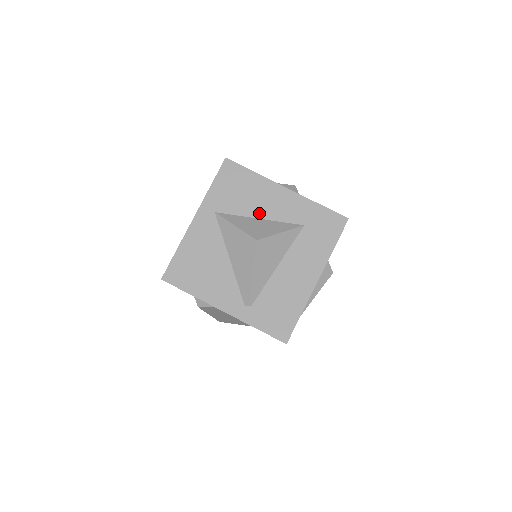
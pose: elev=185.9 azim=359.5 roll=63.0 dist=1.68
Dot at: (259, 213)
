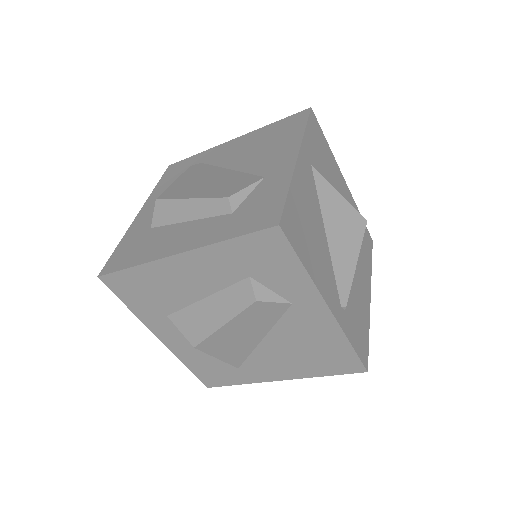
Dot at: occluded
